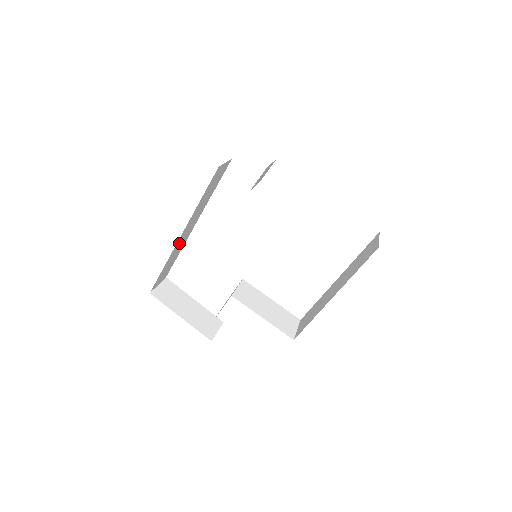
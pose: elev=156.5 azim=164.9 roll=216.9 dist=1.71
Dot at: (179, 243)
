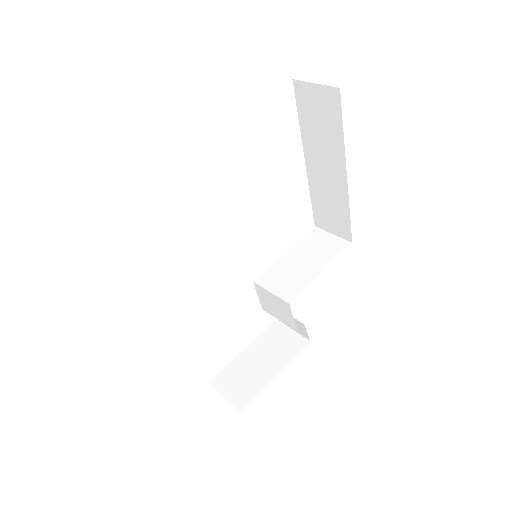
Dot at: occluded
